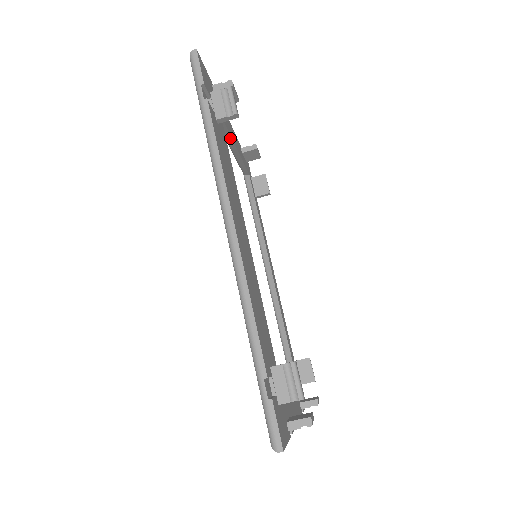
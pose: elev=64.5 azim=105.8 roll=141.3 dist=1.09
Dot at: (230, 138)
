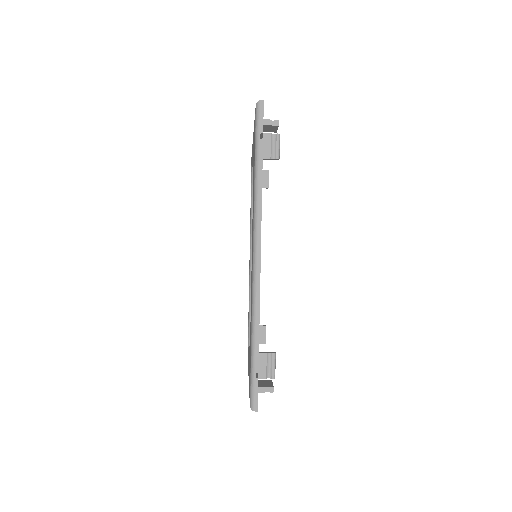
Dot at: occluded
